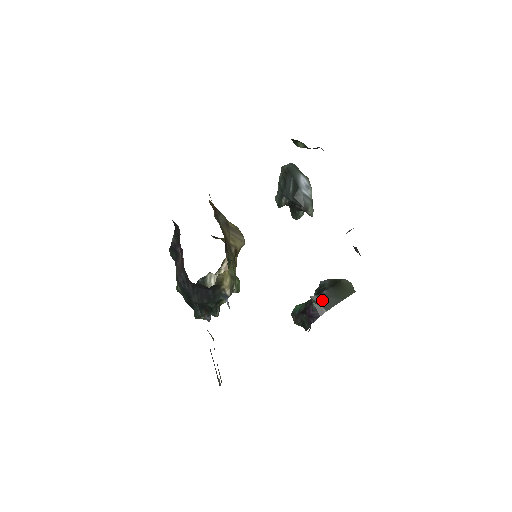
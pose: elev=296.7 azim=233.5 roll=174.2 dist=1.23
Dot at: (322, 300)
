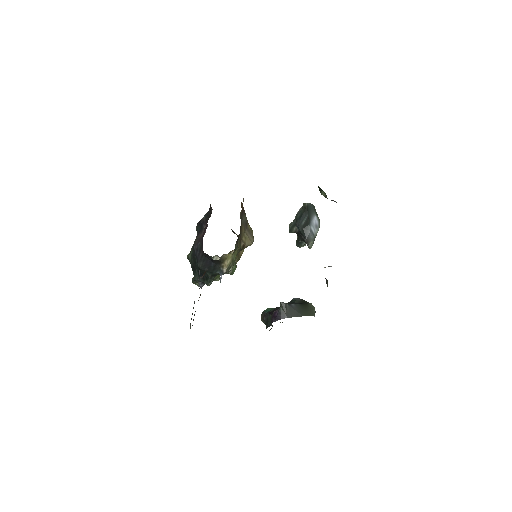
Dot at: (288, 309)
